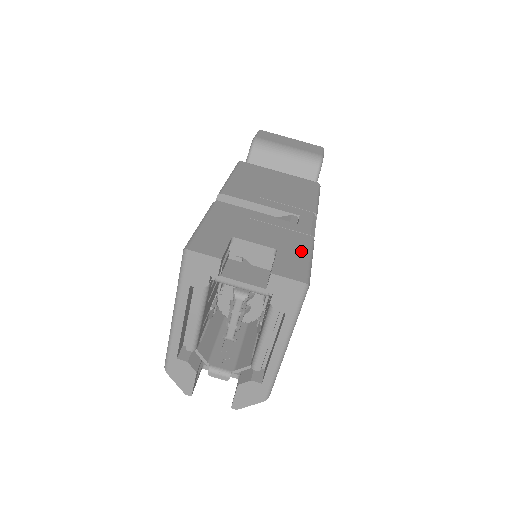
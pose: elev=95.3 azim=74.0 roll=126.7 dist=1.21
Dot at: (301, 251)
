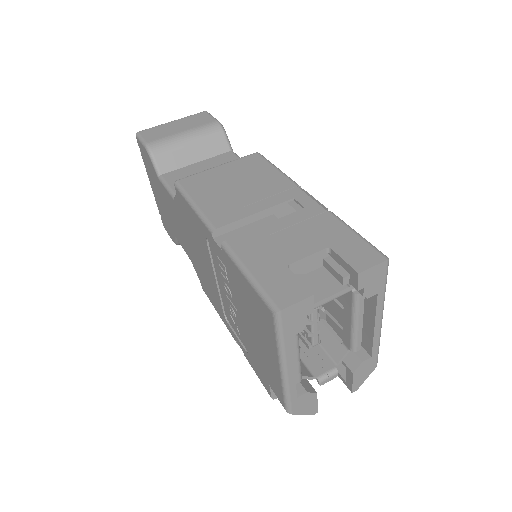
Dot at: (344, 232)
